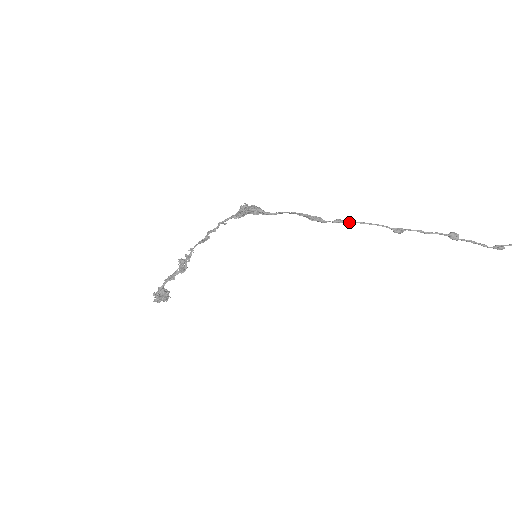
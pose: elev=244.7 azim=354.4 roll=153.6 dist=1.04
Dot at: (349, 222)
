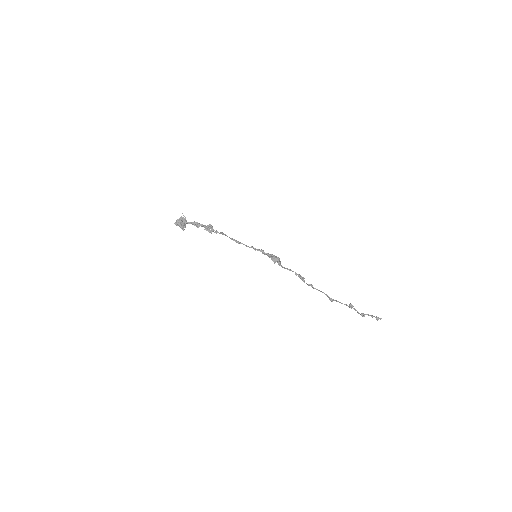
Dot at: occluded
